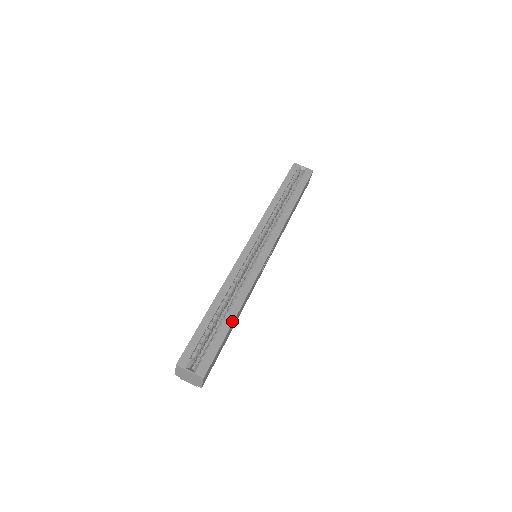
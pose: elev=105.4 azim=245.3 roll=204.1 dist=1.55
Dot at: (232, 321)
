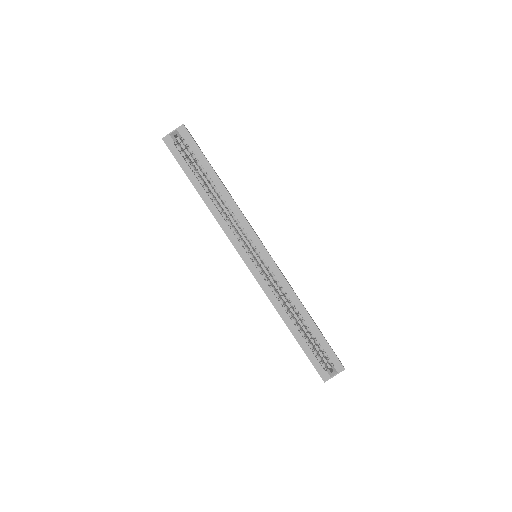
Dot at: (313, 324)
